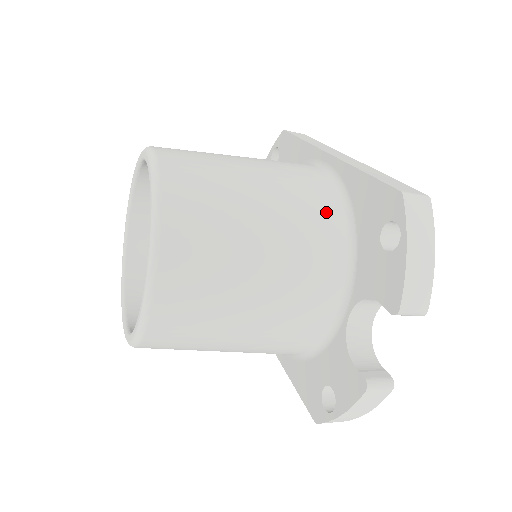
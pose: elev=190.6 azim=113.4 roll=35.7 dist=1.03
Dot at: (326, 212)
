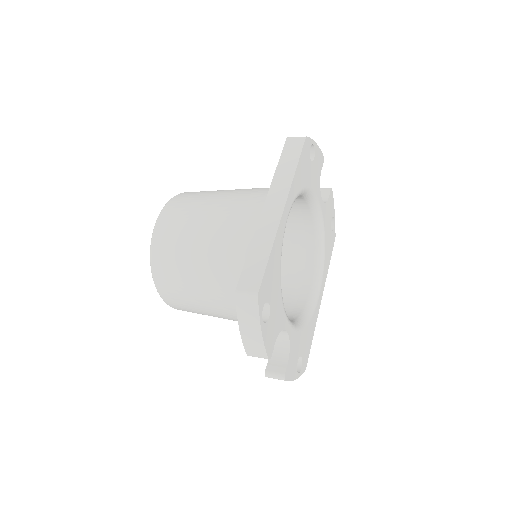
Dot at: (241, 267)
